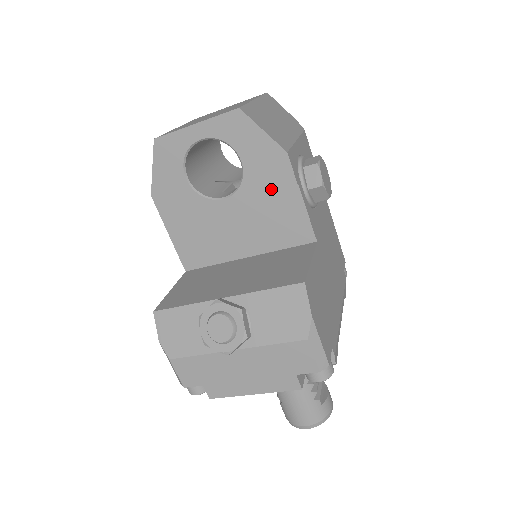
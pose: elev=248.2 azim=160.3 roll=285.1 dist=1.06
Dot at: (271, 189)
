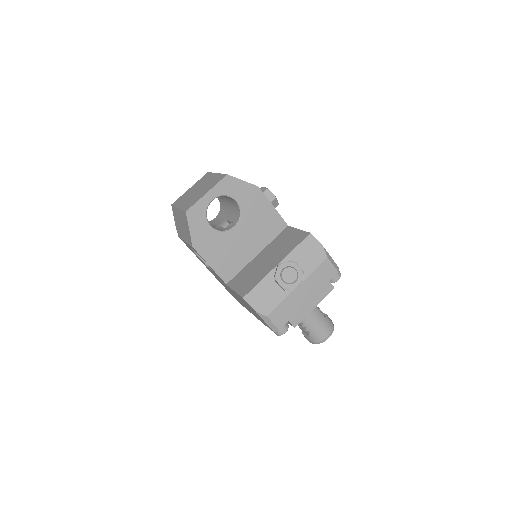
Dot at: (257, 209)
